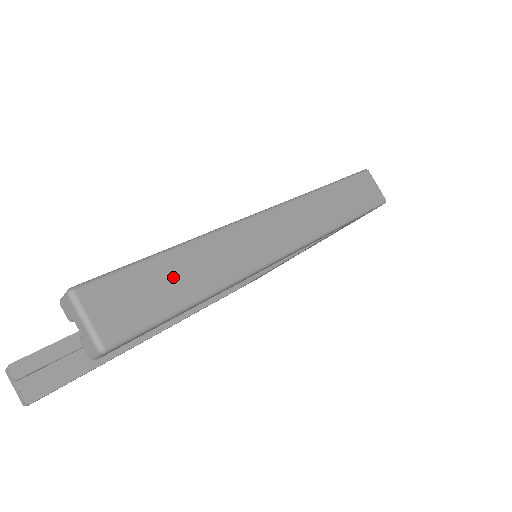
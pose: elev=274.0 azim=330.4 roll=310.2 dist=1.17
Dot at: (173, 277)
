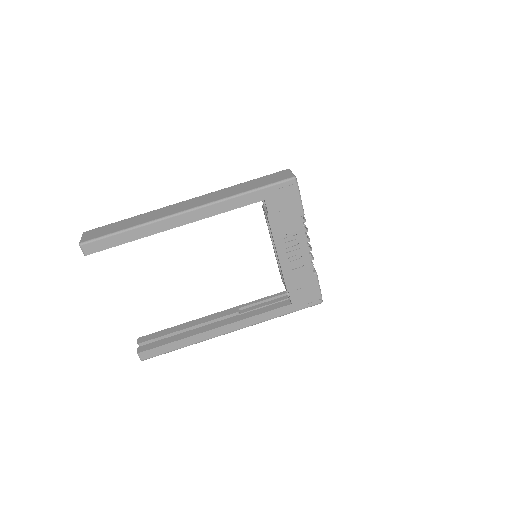
Dot at: (120, 225)
